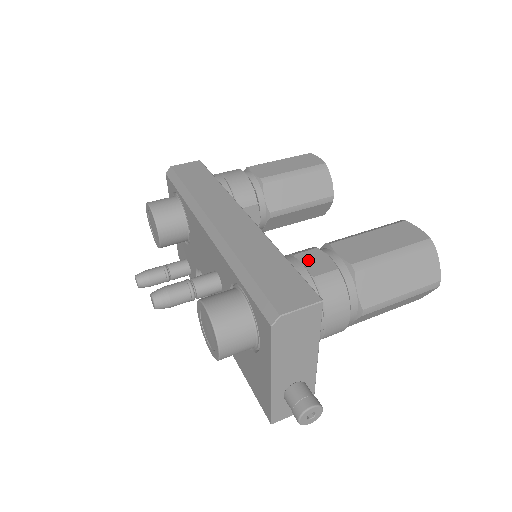
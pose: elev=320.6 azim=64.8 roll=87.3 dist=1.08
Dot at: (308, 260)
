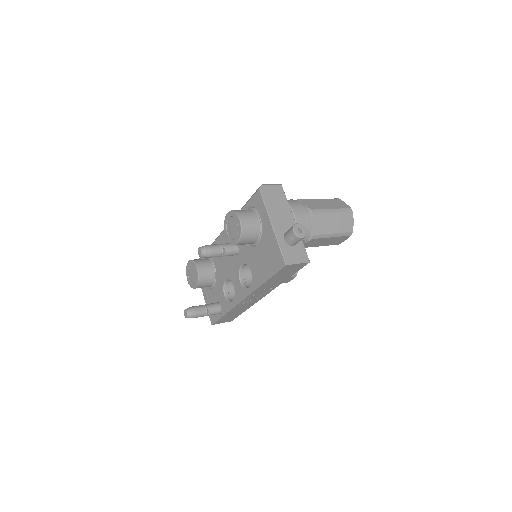
Dot at: occluded
